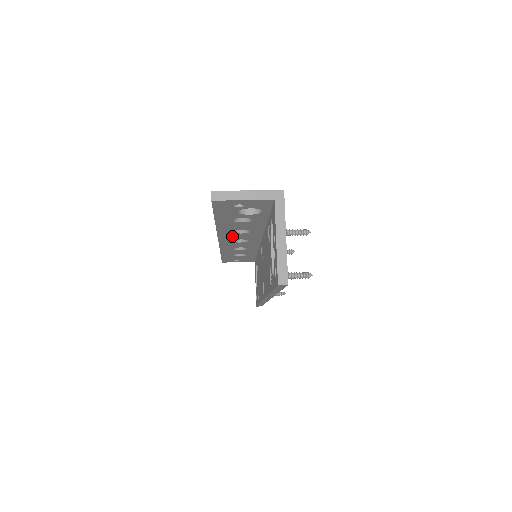
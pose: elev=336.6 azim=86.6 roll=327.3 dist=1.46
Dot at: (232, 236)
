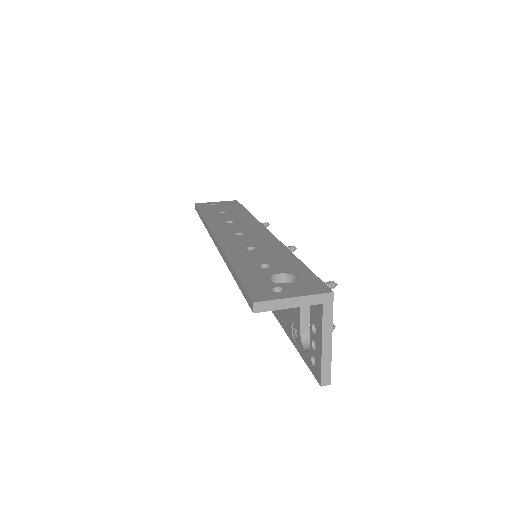
Dot at: occluded
